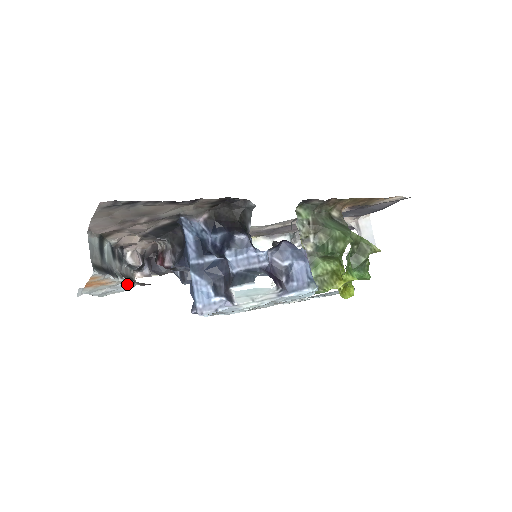
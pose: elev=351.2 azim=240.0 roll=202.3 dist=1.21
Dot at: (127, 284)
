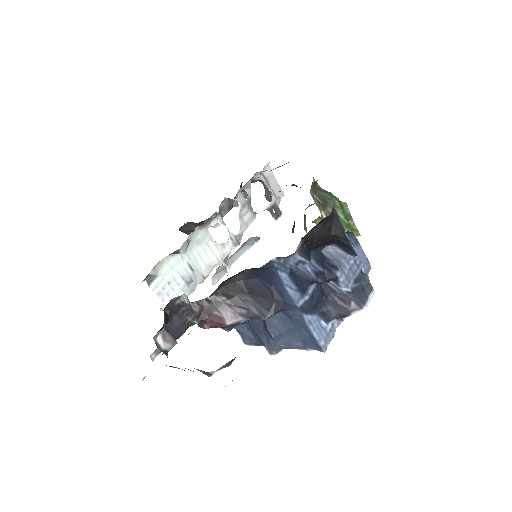
Dot at: occluded
